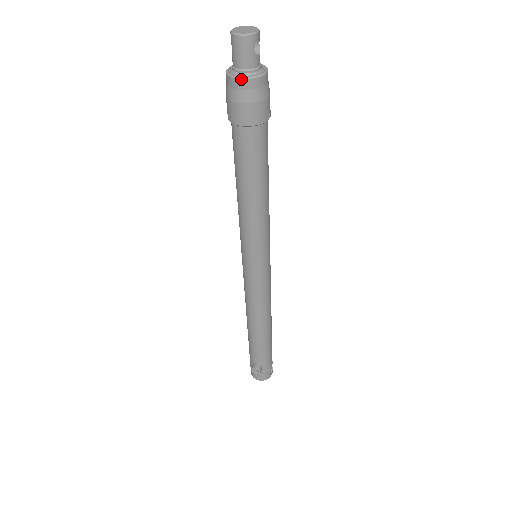
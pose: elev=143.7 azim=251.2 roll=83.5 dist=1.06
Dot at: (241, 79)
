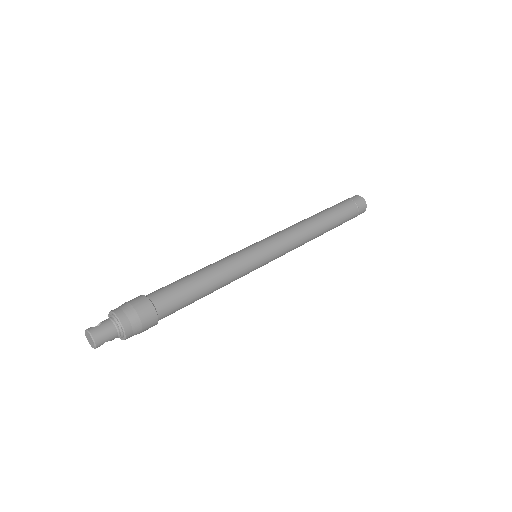
Dot at: occluded
